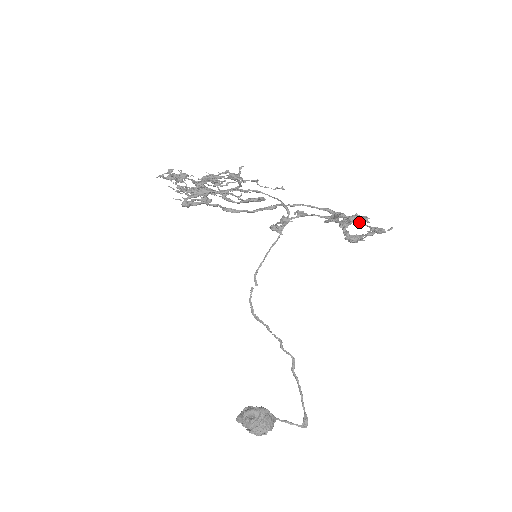
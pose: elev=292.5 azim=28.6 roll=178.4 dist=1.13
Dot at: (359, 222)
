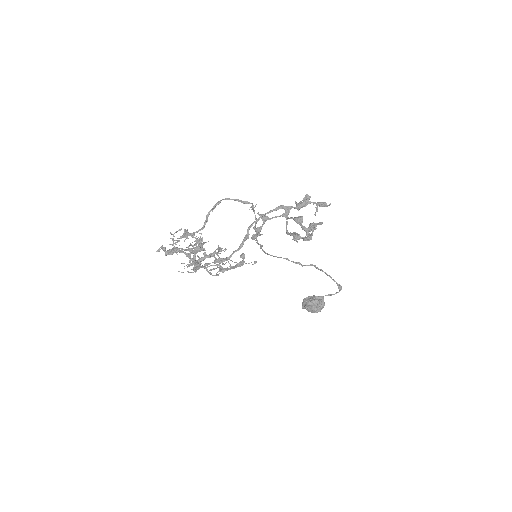
Dot at: (306, 205)
